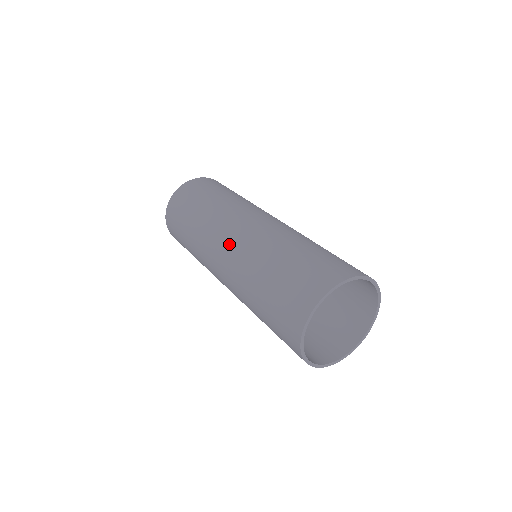
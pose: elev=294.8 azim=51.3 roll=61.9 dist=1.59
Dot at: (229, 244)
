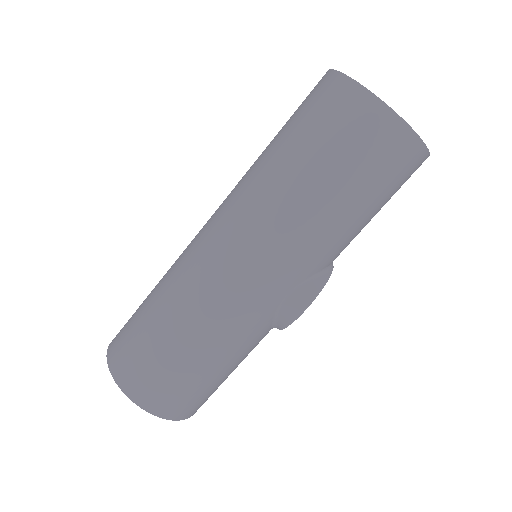
Dot at: (215, 222)
